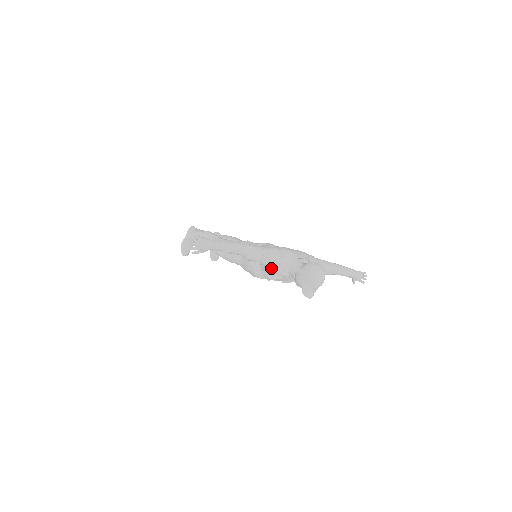
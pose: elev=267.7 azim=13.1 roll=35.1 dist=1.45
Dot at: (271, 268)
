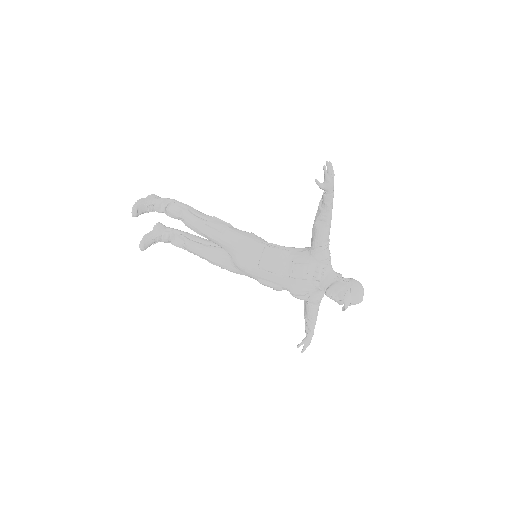
Dot at: (317, 262)
